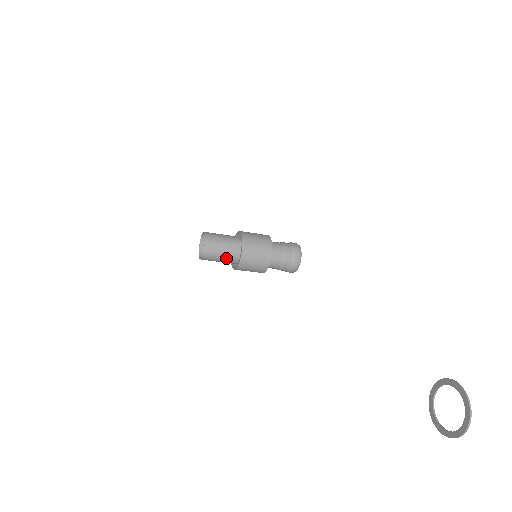
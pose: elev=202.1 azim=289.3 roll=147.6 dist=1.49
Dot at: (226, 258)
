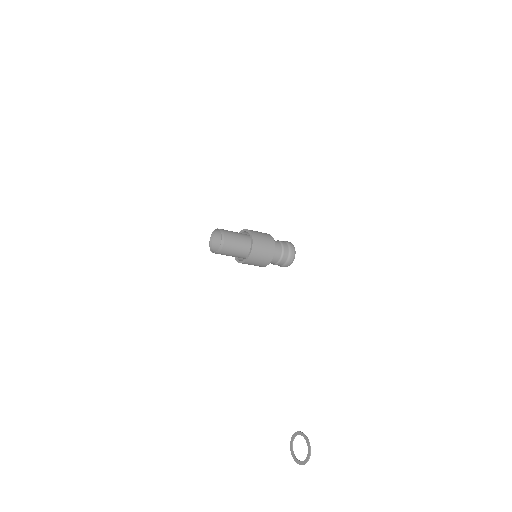
Dot at: occluded
